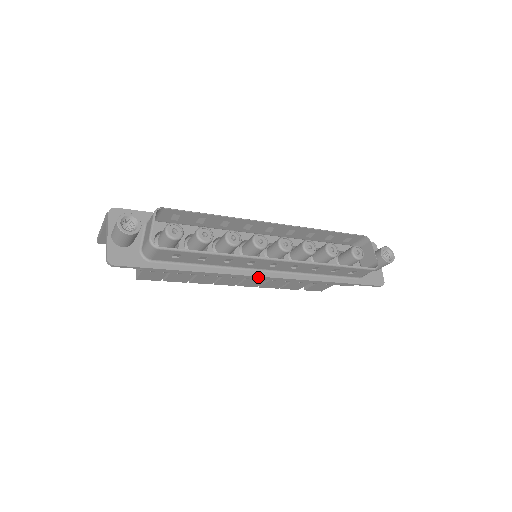
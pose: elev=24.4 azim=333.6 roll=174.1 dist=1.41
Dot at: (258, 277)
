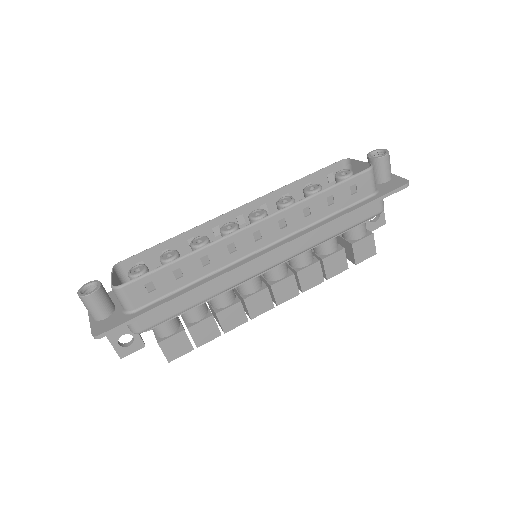
Dot at: (256, 260)
